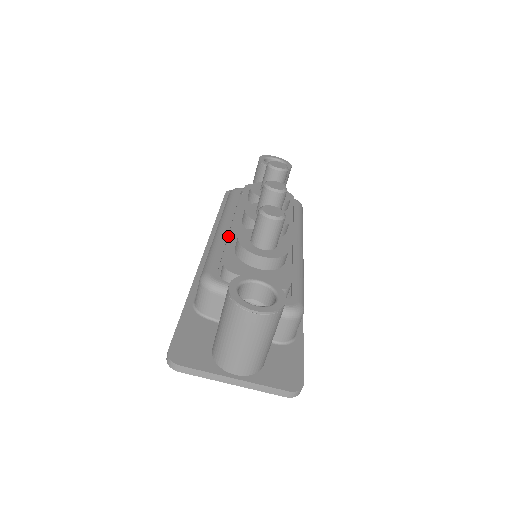
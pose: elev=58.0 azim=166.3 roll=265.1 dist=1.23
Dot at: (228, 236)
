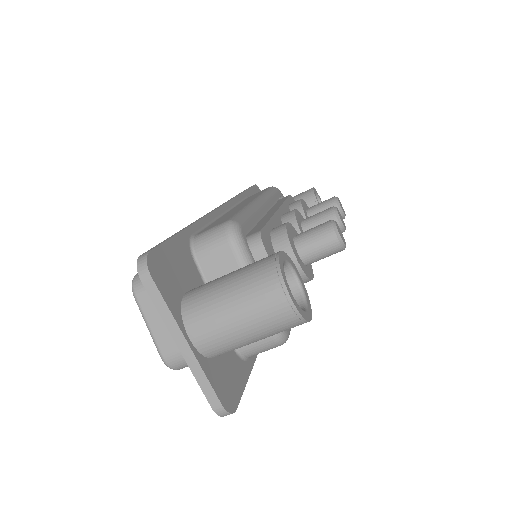
Dot at: occluded
